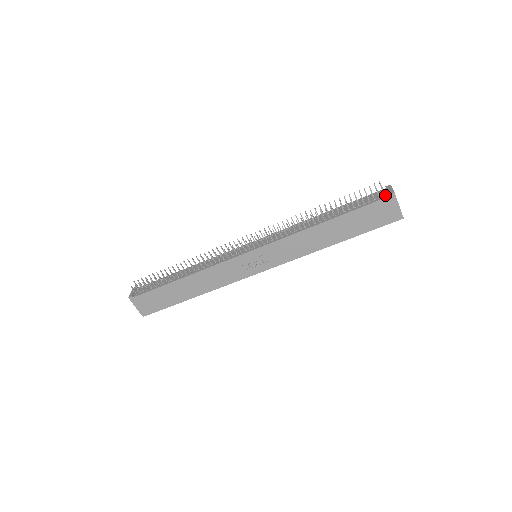
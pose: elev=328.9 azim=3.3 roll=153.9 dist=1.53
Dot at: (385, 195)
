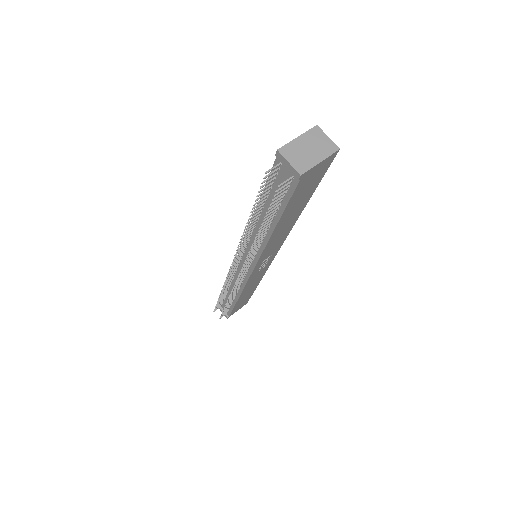
Dot at: (293, 178)
